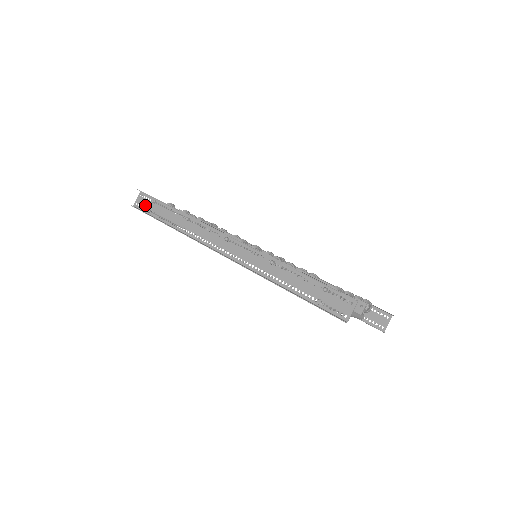
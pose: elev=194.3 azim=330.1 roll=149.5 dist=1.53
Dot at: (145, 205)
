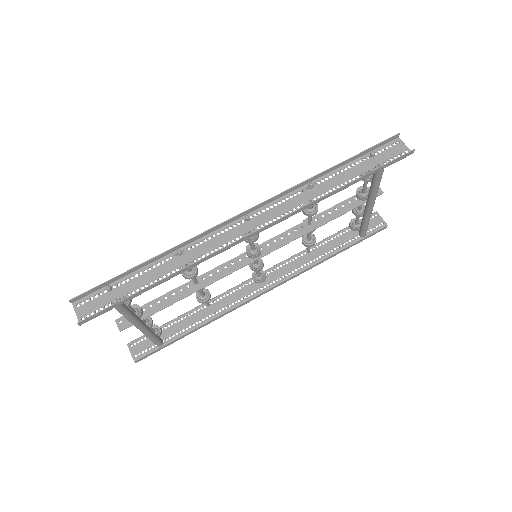
Dot at: (99, 305)
